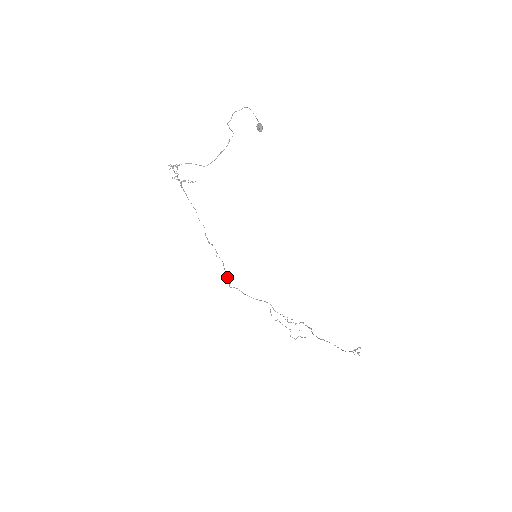
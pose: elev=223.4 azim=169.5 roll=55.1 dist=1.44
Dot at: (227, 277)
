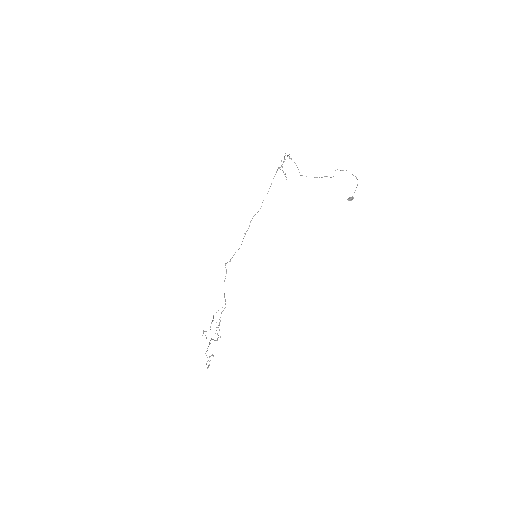
Dot at: occluded
